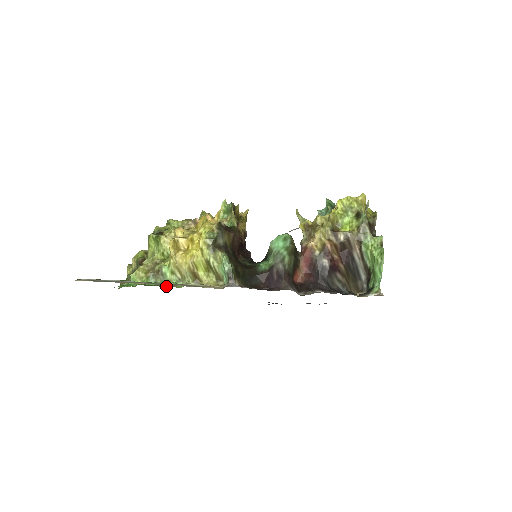
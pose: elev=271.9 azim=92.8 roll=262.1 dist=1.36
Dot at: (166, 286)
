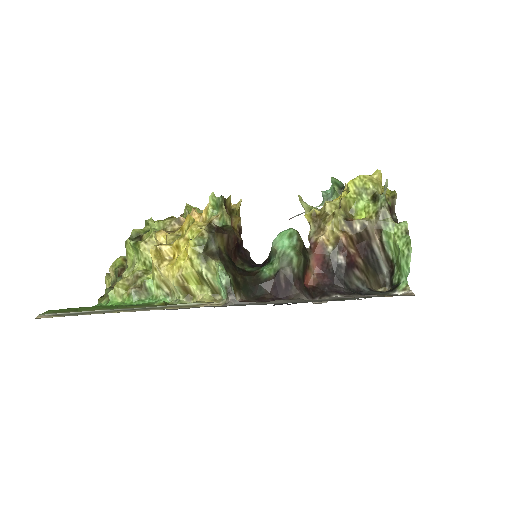
Dot at: (152, 304)
